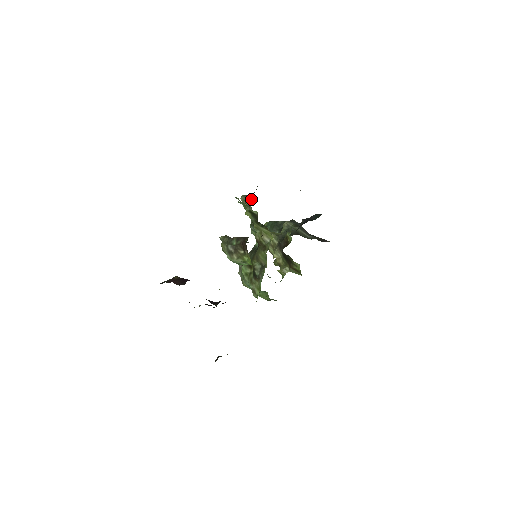
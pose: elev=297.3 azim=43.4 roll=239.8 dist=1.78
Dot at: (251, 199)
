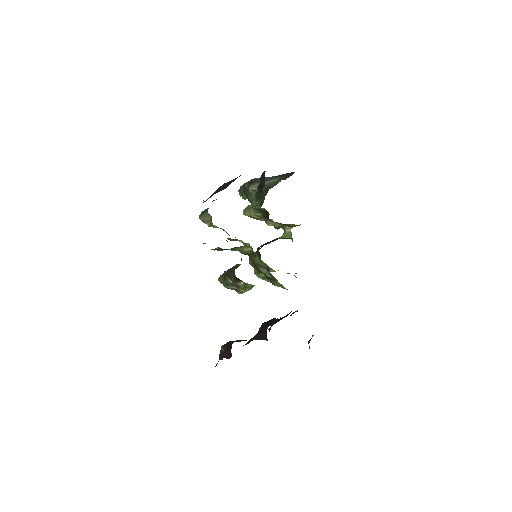
Dot at: (207, 215)
